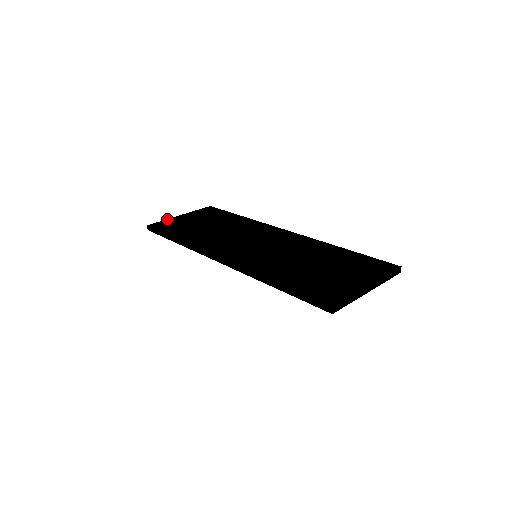
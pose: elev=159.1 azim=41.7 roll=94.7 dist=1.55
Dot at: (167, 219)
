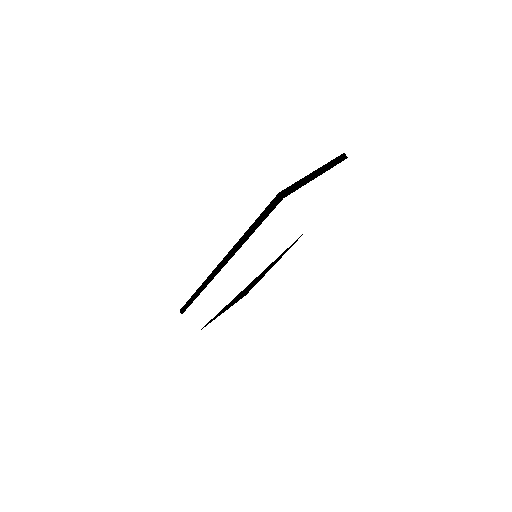
Dot at: occluded
